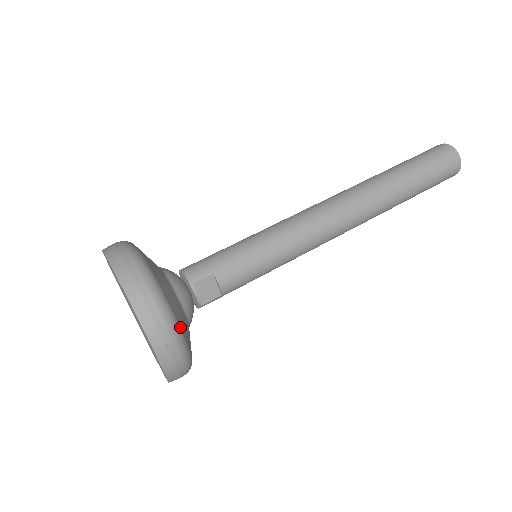
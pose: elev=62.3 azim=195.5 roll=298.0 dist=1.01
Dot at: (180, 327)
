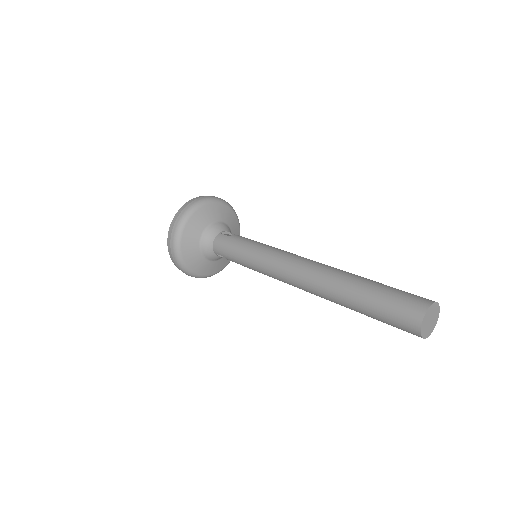
Dot at: (202, 275)
